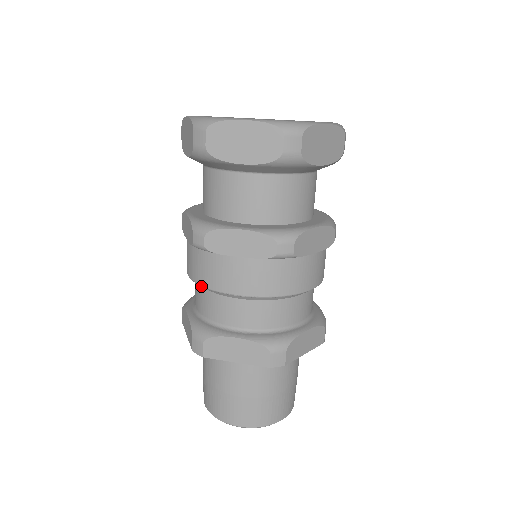
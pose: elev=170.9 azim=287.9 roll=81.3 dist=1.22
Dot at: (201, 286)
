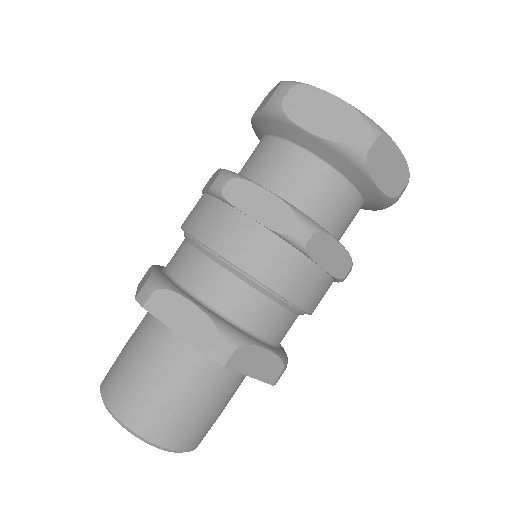
Dot at: (239, 278)
